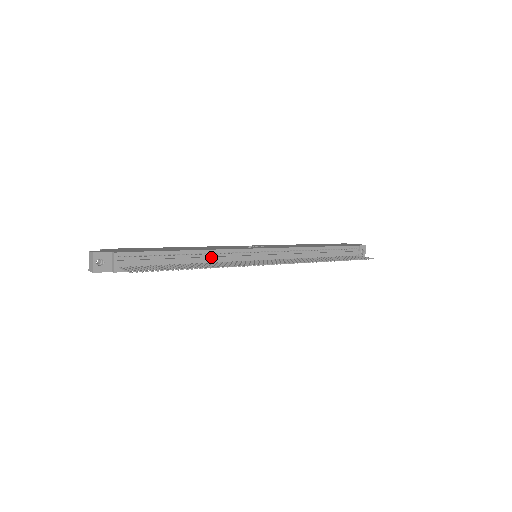
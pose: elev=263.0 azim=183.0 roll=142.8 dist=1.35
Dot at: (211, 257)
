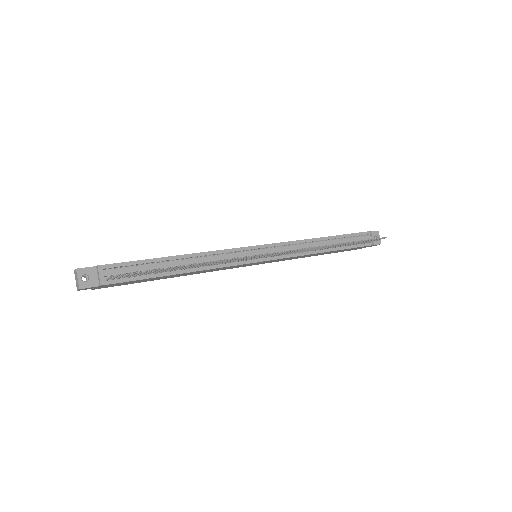
Dot at: (204, 259)
